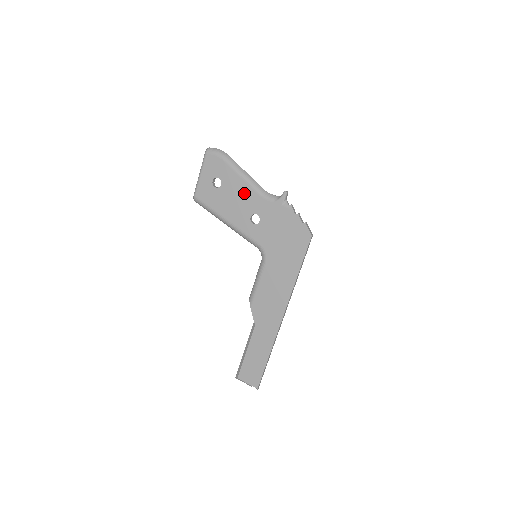
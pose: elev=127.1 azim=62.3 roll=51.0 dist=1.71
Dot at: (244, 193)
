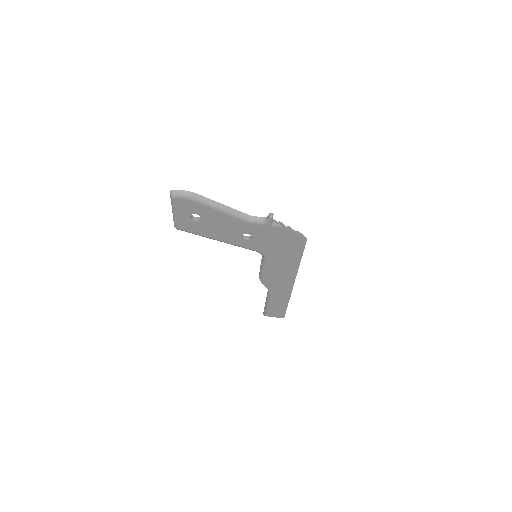
Dot at: (228, 222)
